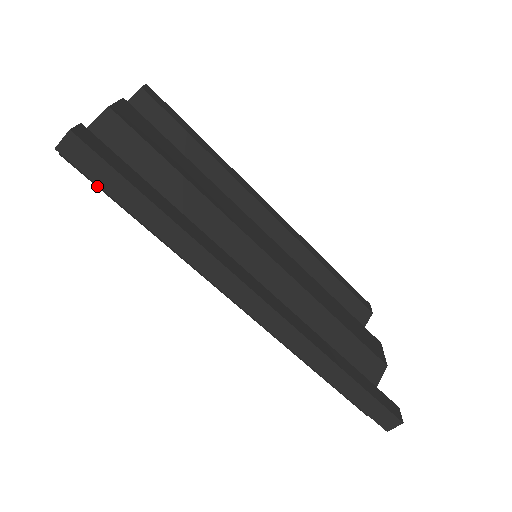
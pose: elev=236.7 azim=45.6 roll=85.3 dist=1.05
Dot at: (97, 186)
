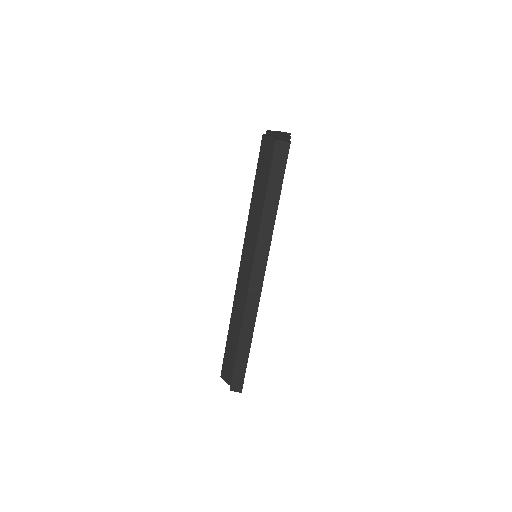
Dot at: (258, 162)
